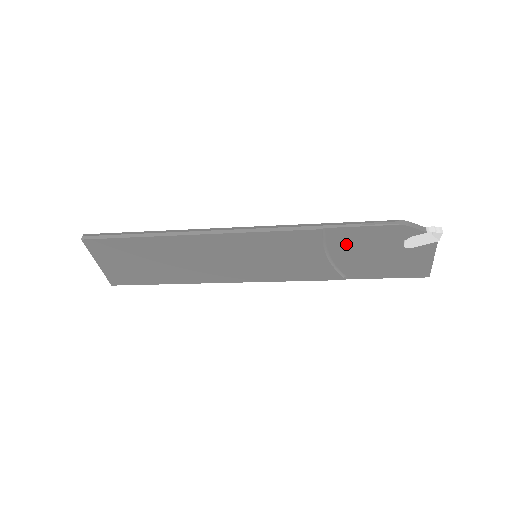
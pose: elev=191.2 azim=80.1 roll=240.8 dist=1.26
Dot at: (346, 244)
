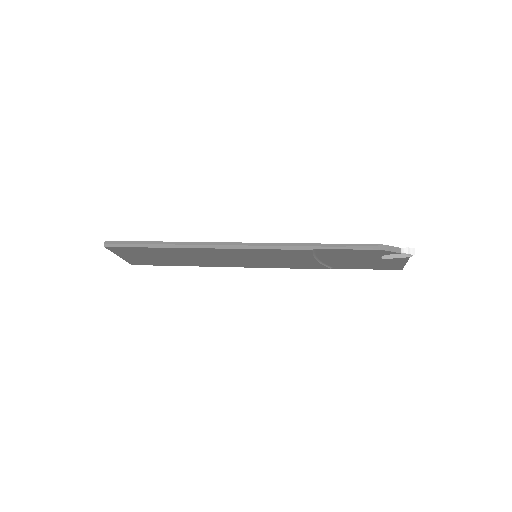
Dot at: (333, 255)
